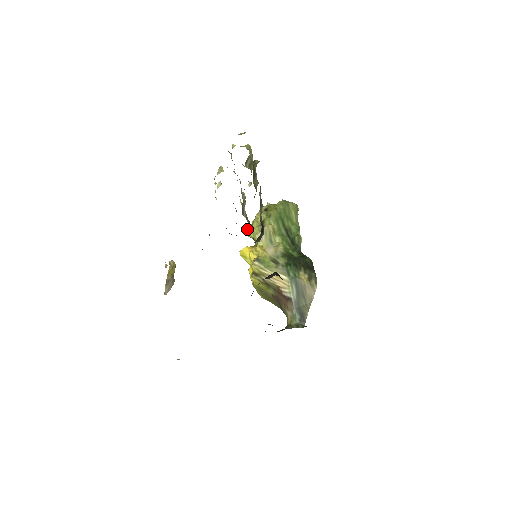
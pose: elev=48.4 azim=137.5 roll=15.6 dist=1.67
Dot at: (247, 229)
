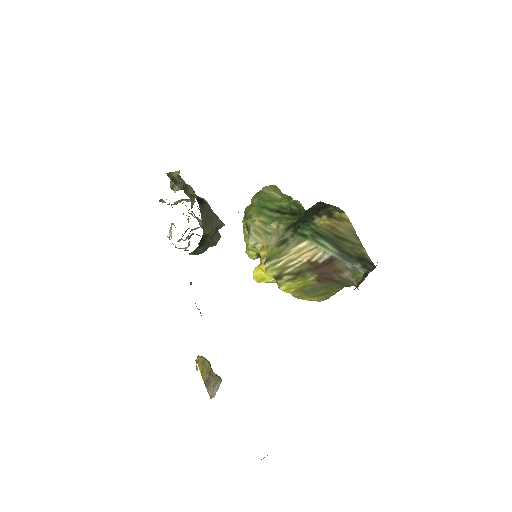
Dot at: occluded
